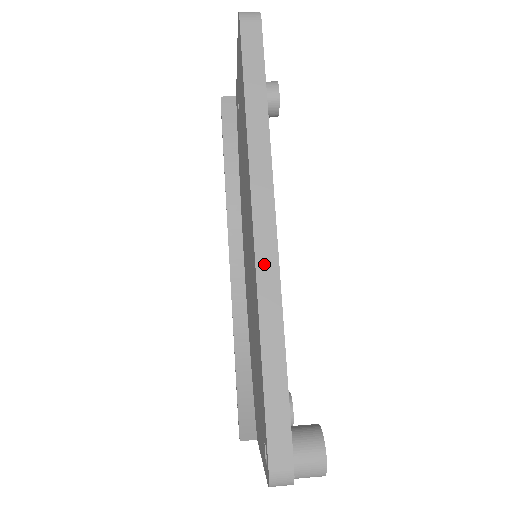
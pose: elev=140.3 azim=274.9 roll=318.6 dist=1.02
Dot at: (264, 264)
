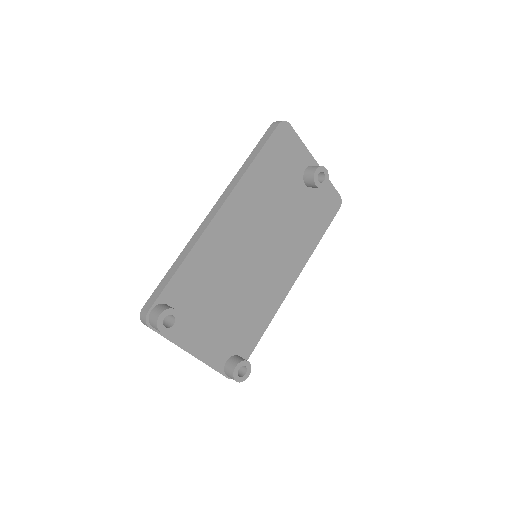
Dot at: (203, 226)
